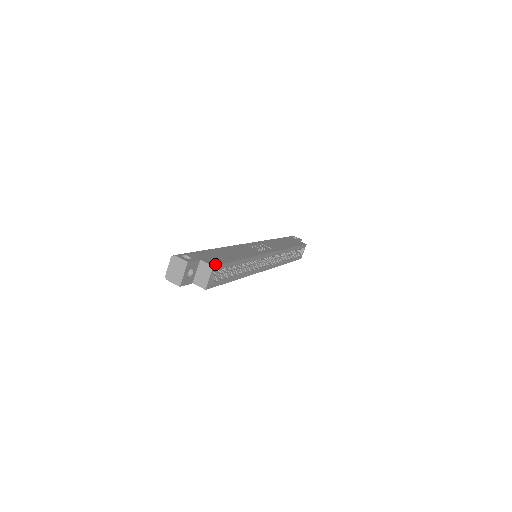
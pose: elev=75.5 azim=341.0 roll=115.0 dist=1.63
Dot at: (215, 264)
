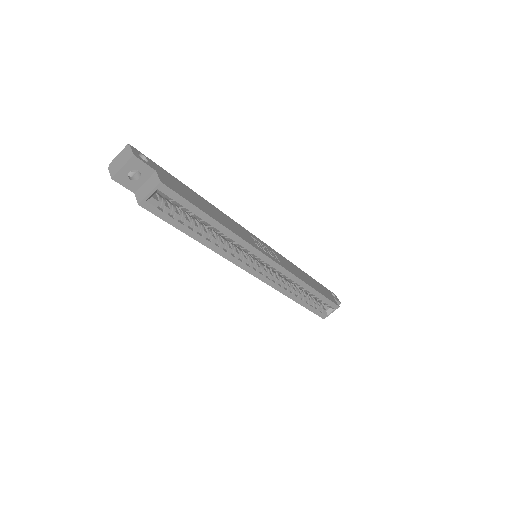
Dot at: (167, 184)
